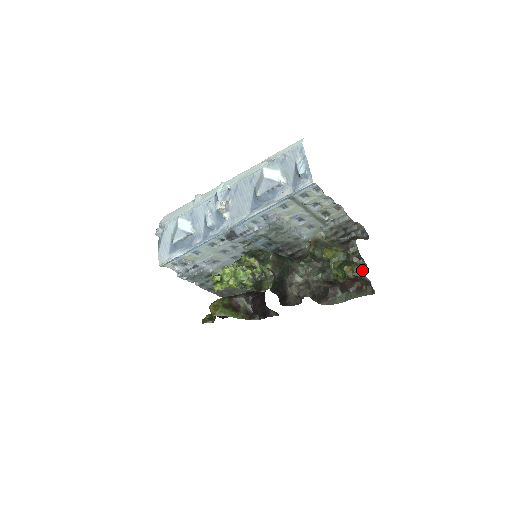
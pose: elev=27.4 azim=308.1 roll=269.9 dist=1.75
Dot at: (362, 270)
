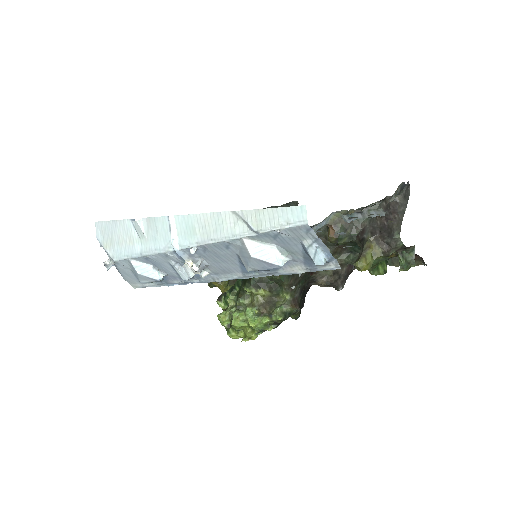
Dot at: (411, 261)
